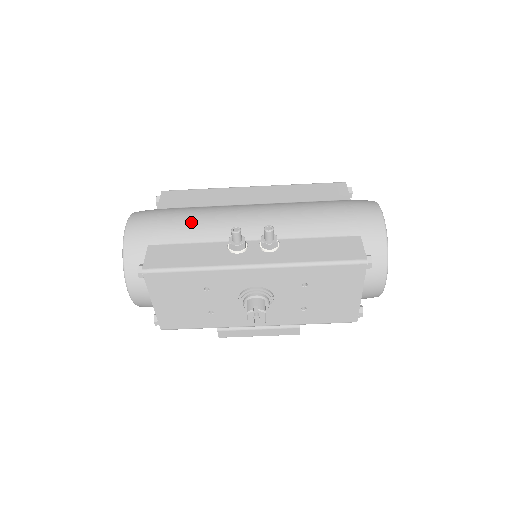
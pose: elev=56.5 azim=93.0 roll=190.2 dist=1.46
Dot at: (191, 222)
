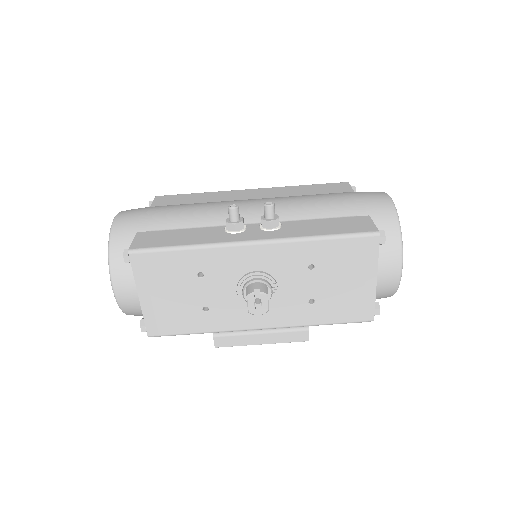
Dot at: (185, 211)
